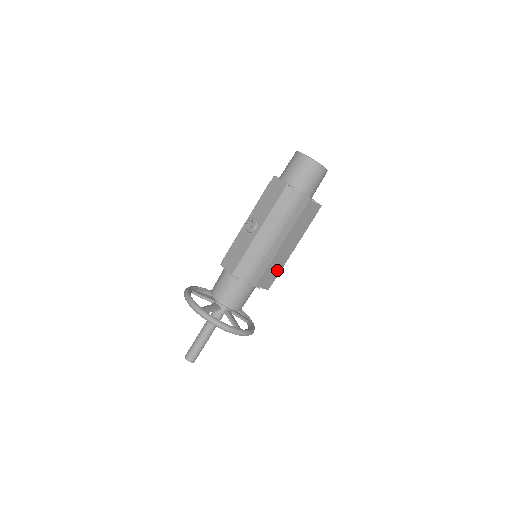
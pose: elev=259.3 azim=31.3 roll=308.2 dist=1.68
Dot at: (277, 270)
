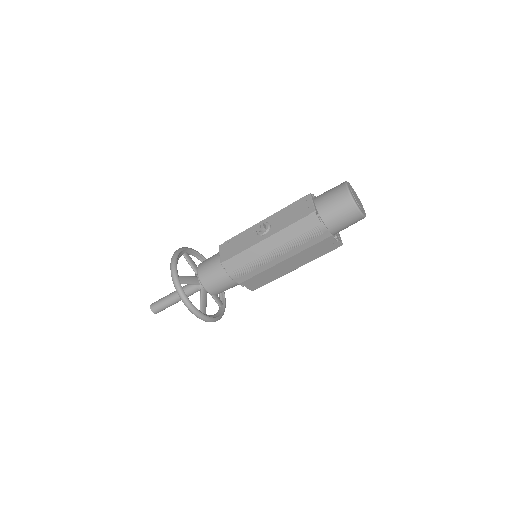
Dot at: (269, 279)
